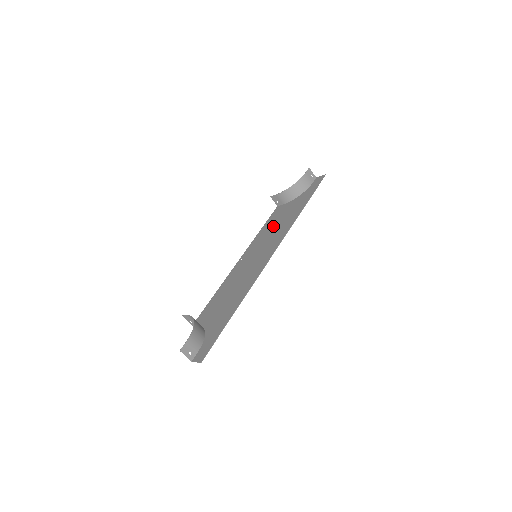
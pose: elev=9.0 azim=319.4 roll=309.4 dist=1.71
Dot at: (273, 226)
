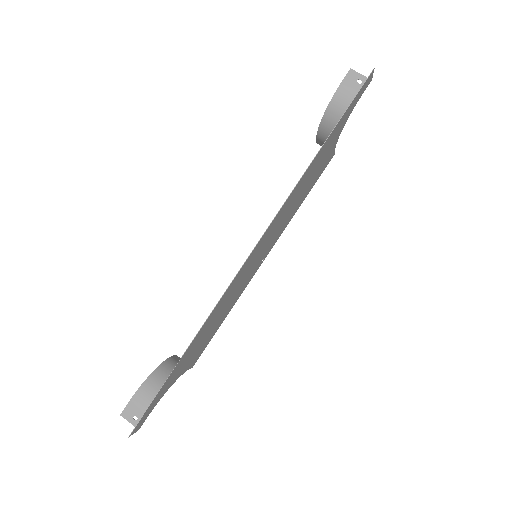
Dot at: (299, 196)
